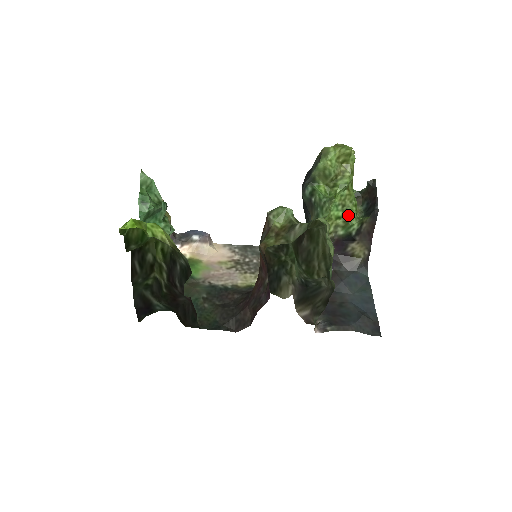
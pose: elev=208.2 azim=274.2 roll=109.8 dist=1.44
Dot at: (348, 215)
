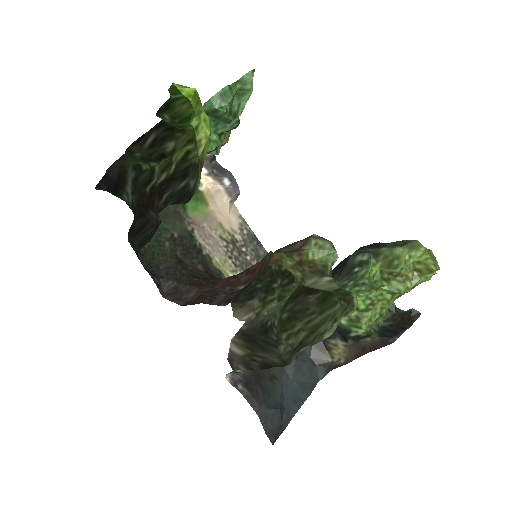
Dot at: (366, 315)
